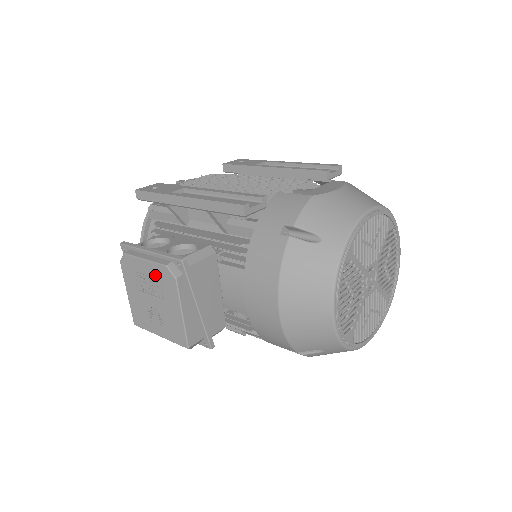
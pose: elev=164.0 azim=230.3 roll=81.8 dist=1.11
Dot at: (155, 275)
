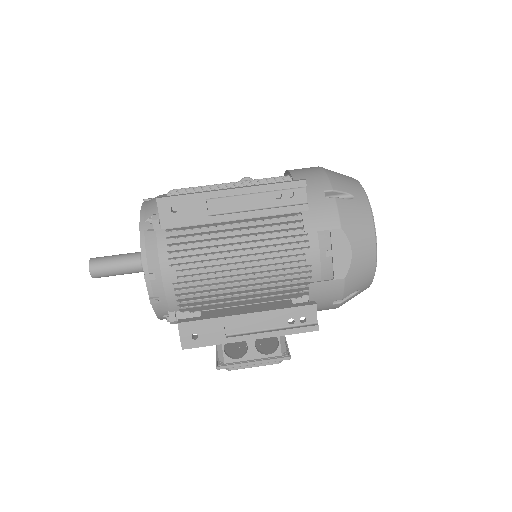
Dot at: occluded
